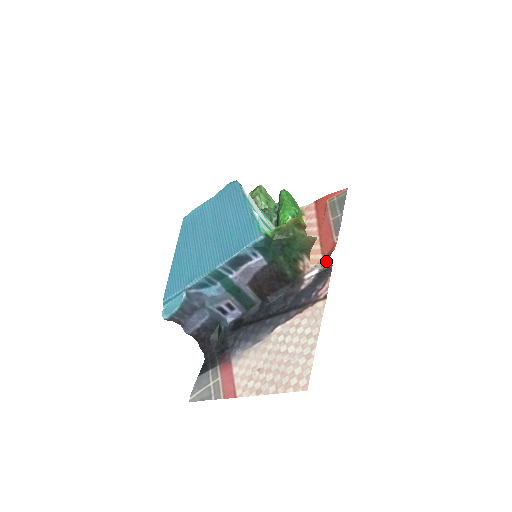
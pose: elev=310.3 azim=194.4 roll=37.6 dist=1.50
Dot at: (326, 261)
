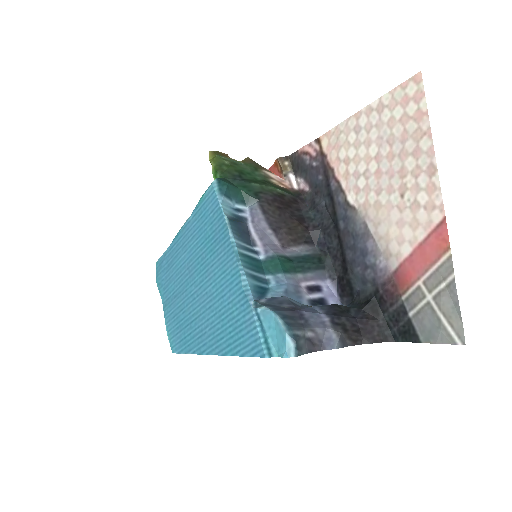
Dot at: (282, 163)
